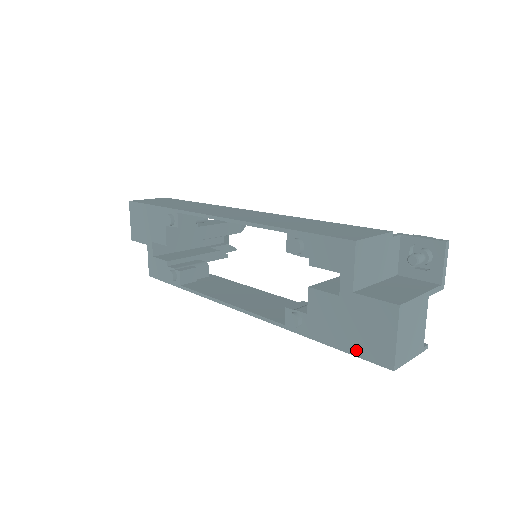
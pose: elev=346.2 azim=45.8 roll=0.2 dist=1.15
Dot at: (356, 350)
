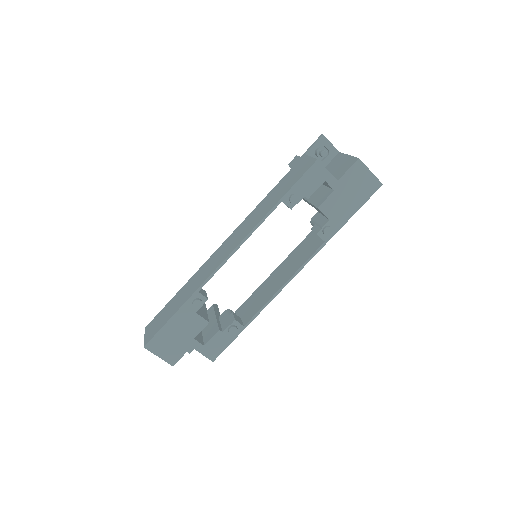
Dot at: (363, 200)
